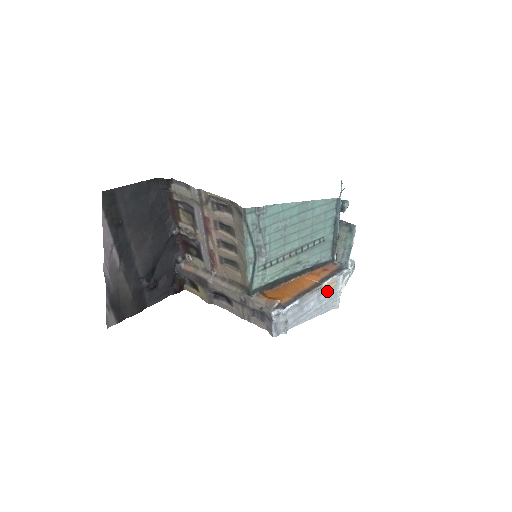
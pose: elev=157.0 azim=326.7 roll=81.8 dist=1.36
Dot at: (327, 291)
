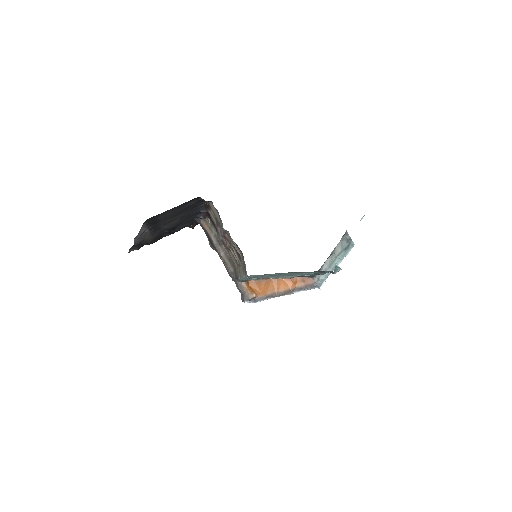
Dot at: occluded
